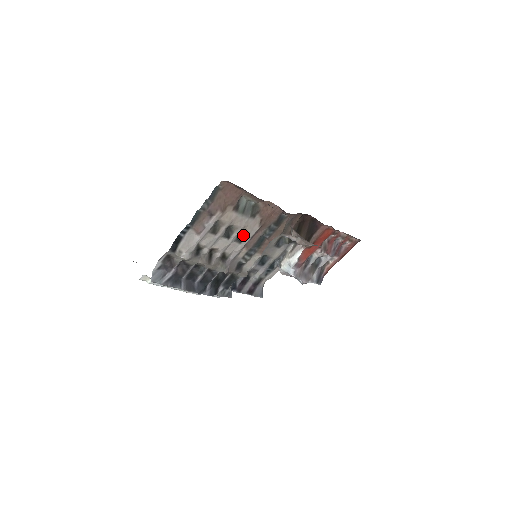
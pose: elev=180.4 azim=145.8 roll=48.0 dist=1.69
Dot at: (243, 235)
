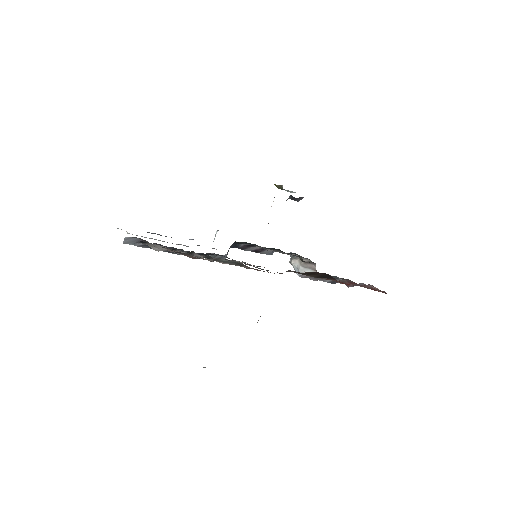
Dot at: occluded
